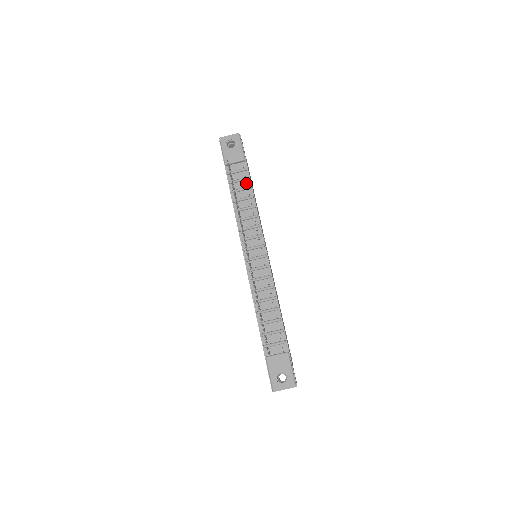
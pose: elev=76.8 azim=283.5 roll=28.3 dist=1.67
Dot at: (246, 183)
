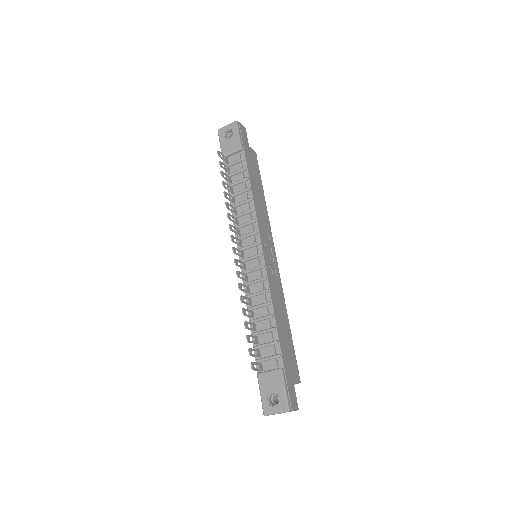
Dot at: (242, 174)
